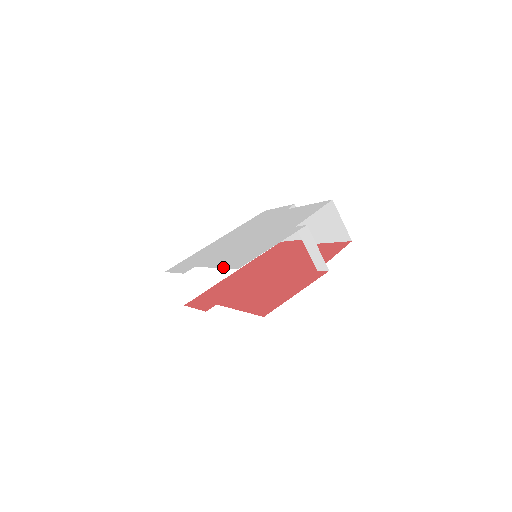
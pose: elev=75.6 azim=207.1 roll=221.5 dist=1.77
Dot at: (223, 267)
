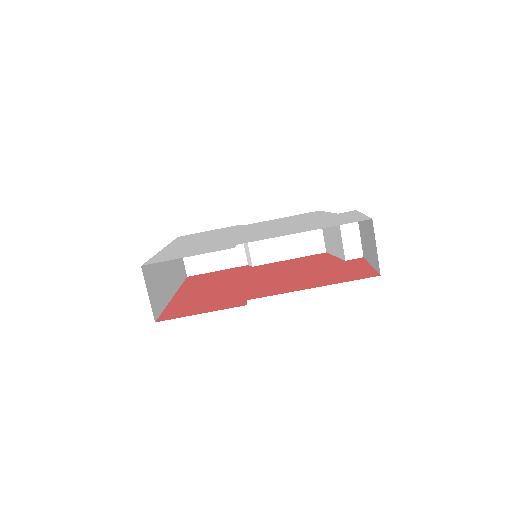
Dot at: (329, 226)
